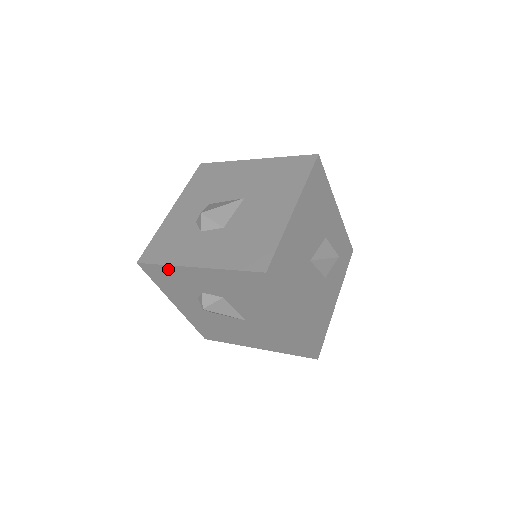
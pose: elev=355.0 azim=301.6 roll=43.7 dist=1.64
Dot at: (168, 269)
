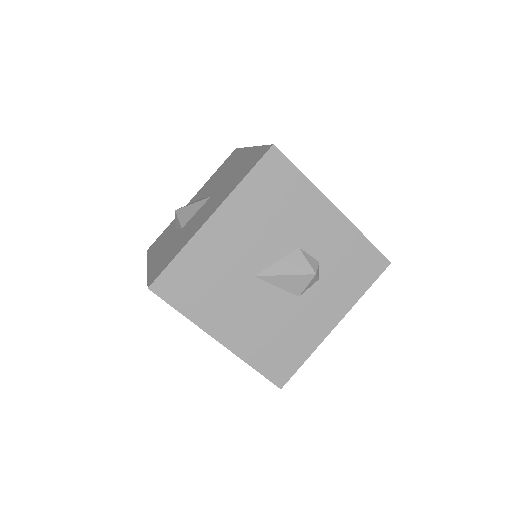
Dot at: occluded
